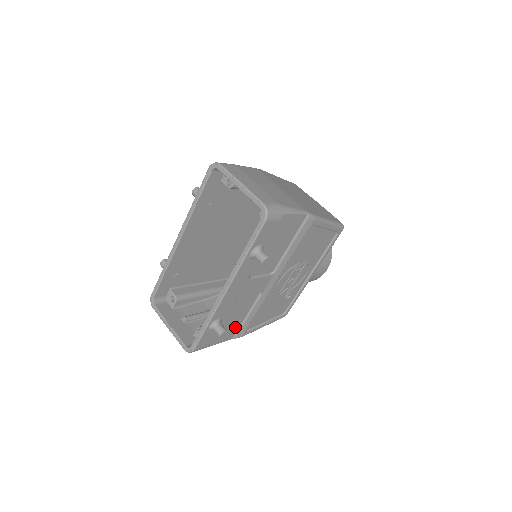
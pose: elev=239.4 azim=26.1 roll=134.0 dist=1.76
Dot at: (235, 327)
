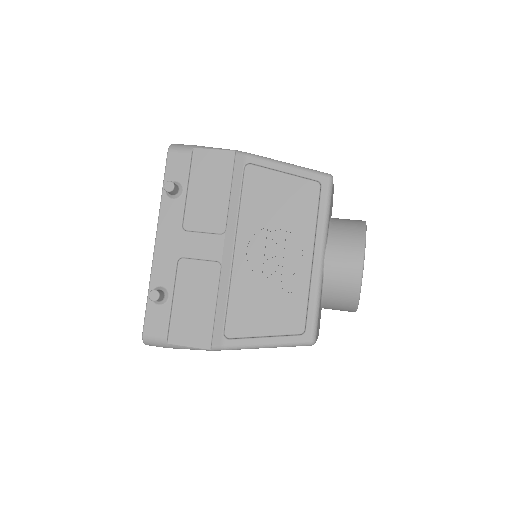
Dot at: (205, 323)
